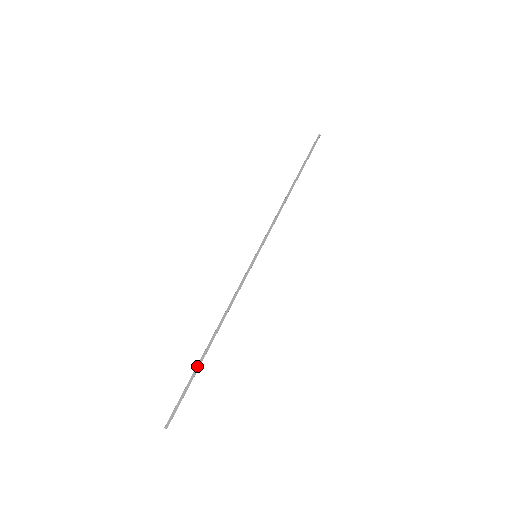
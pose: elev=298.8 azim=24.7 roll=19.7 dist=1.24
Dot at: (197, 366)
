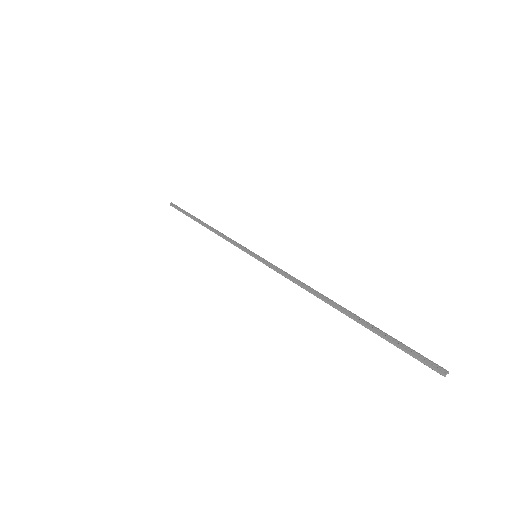
Dot at: (366, 321)
